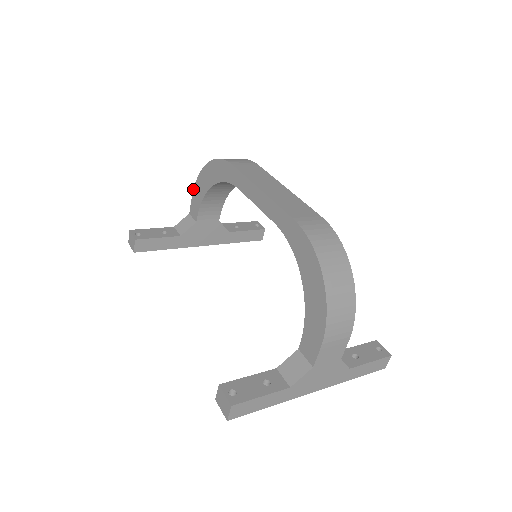
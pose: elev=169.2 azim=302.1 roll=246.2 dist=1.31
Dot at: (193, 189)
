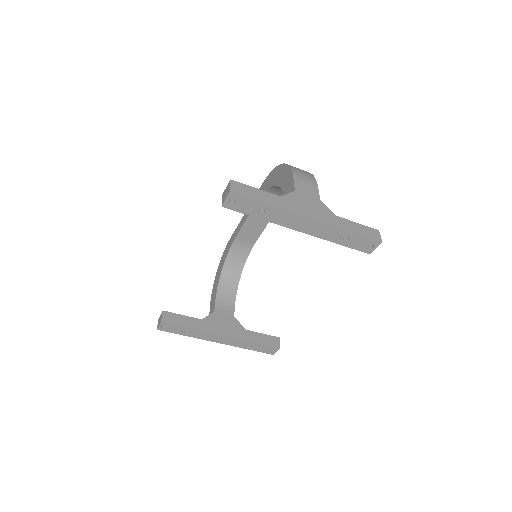
Dot at: (210, 301)
